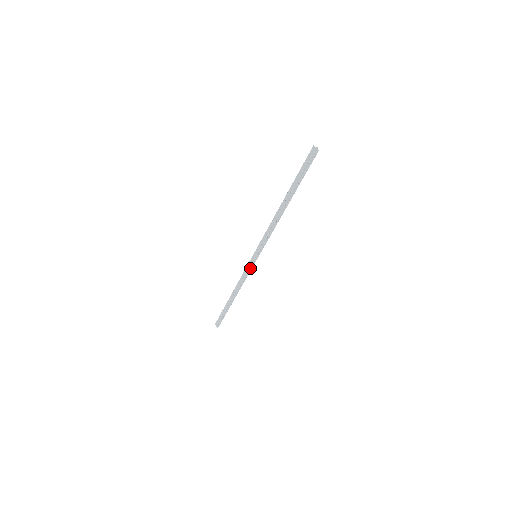
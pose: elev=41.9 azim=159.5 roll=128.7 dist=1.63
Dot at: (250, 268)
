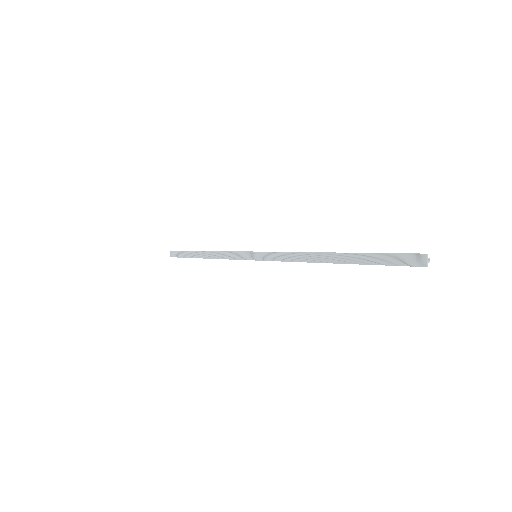
Dot at: (241, 257)
